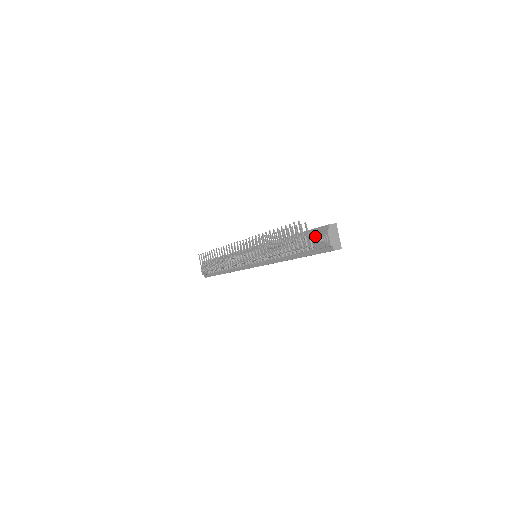
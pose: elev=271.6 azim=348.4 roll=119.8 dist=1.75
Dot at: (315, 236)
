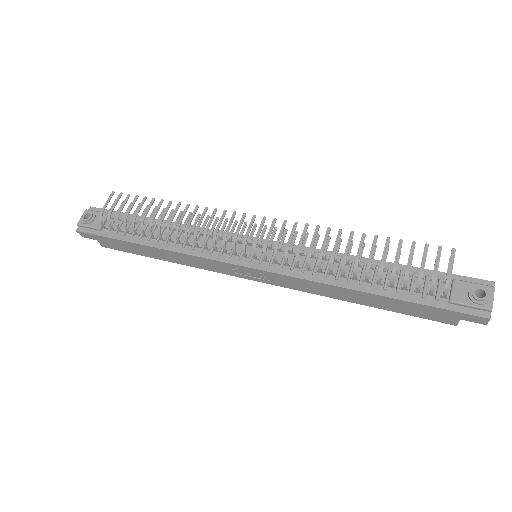
Dot at: (460, 284)
